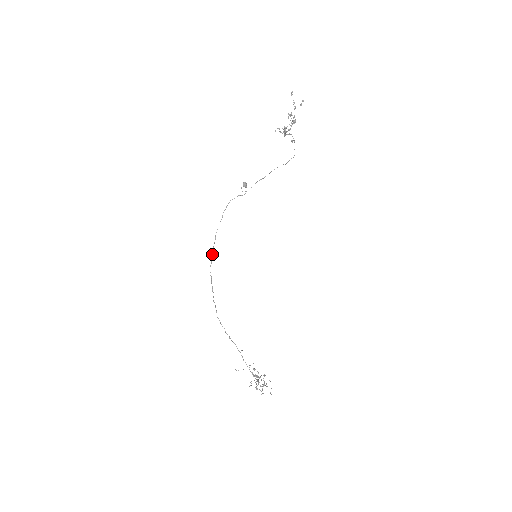
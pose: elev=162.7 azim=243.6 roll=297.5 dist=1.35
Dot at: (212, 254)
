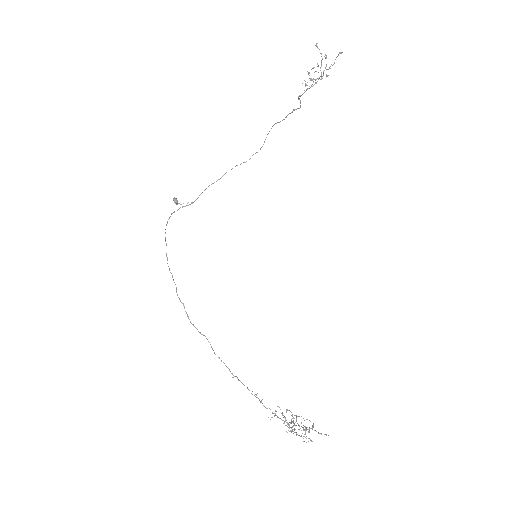
Dot at: (172, 276)
